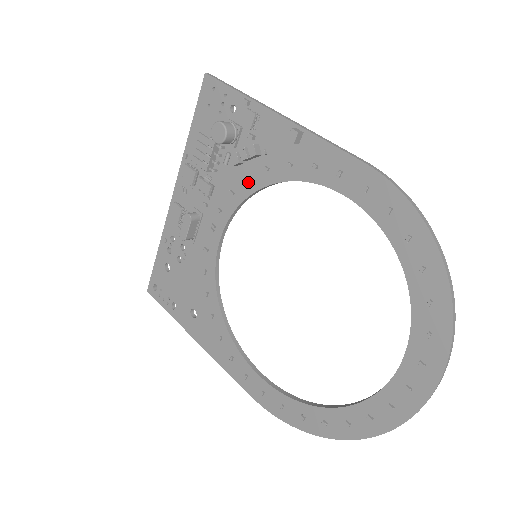
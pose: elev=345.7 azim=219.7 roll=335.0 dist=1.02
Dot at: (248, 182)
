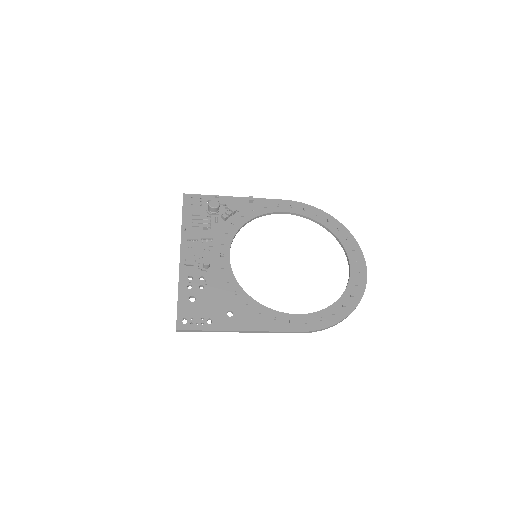
Dot at: (234, 225)
